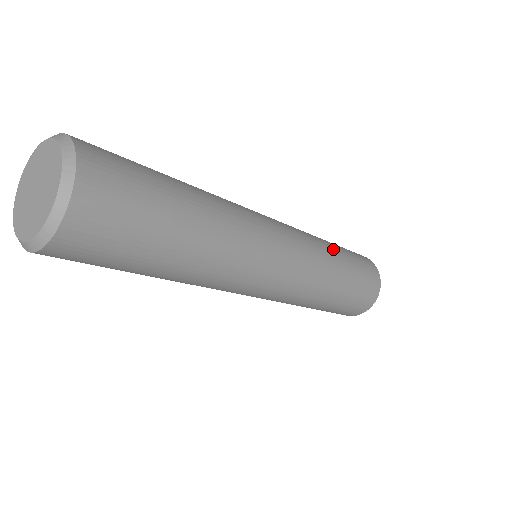
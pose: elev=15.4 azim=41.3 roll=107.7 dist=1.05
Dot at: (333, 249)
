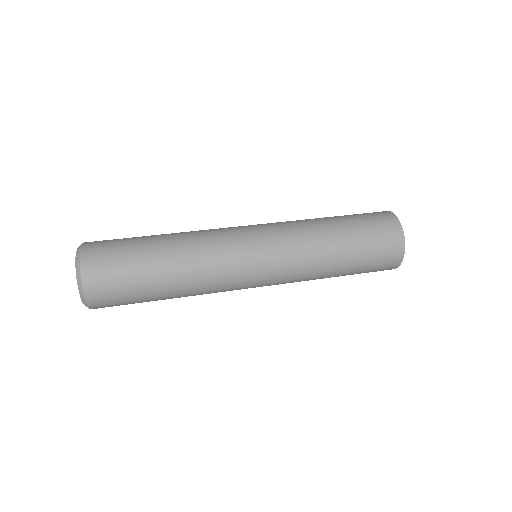
Dot at: (331, 242)
